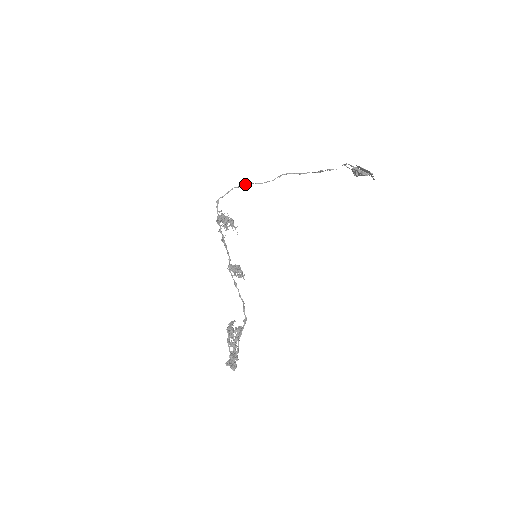
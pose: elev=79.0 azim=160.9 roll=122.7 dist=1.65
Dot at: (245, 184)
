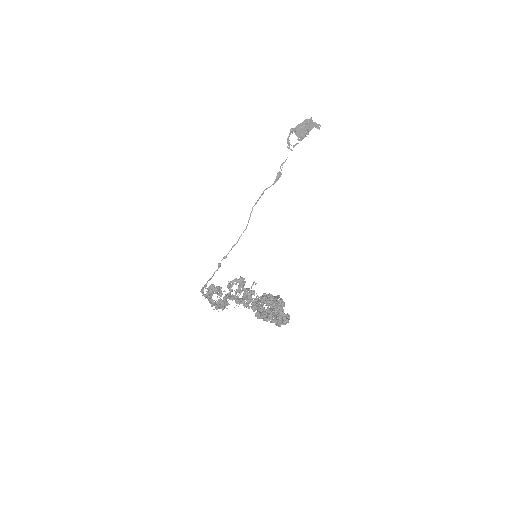
Dot at: (223, 258)
